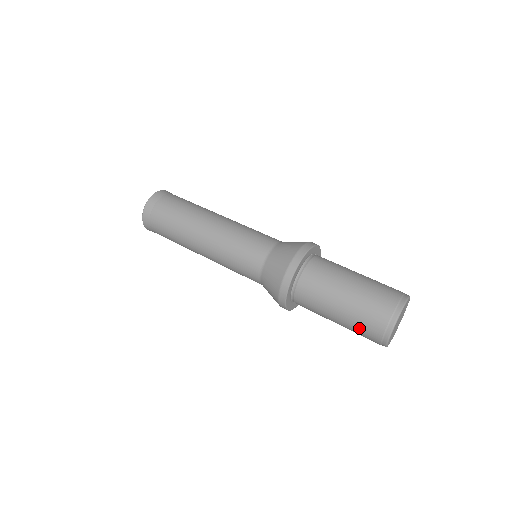
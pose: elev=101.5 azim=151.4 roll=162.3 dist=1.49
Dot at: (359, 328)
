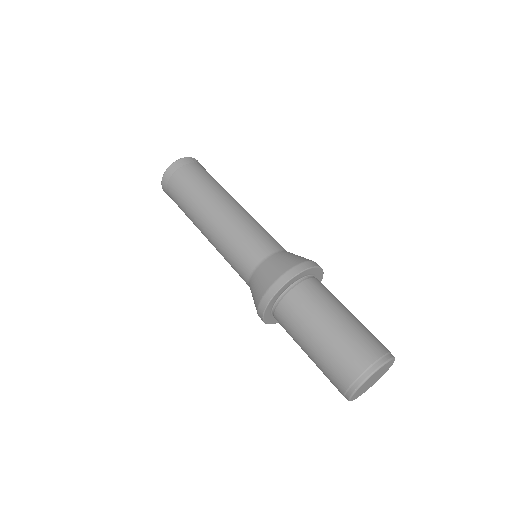
Dot at: occluded
